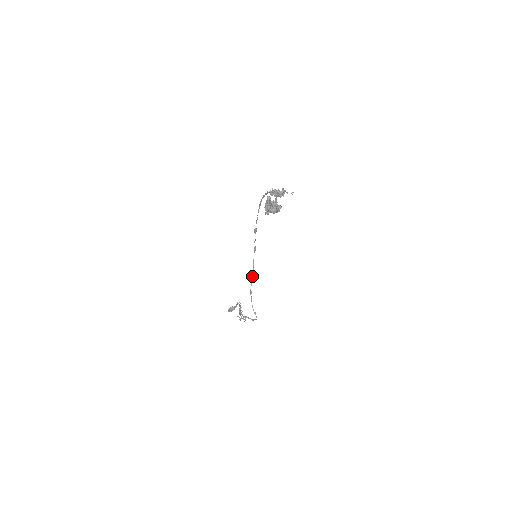
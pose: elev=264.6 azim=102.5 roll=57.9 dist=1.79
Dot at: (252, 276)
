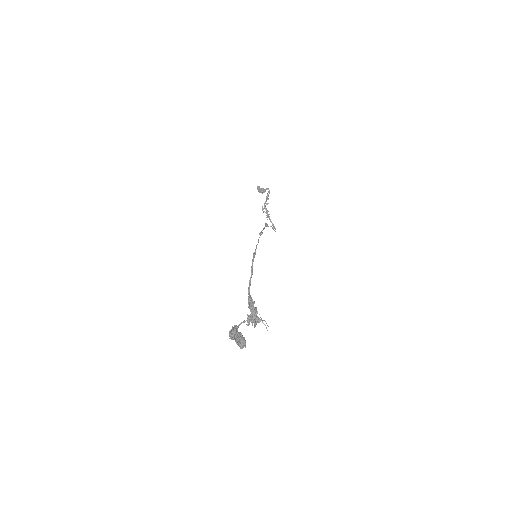
Dot at: occluded
